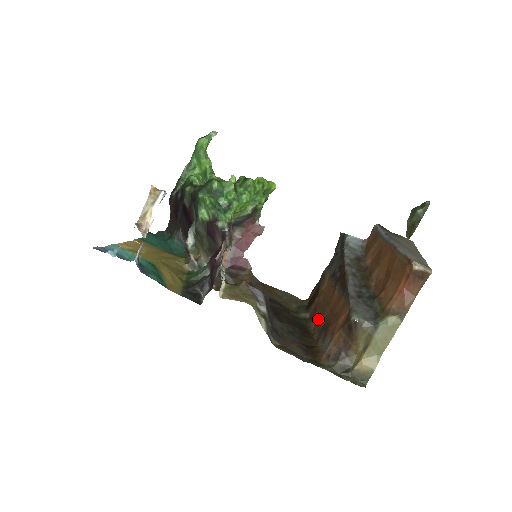
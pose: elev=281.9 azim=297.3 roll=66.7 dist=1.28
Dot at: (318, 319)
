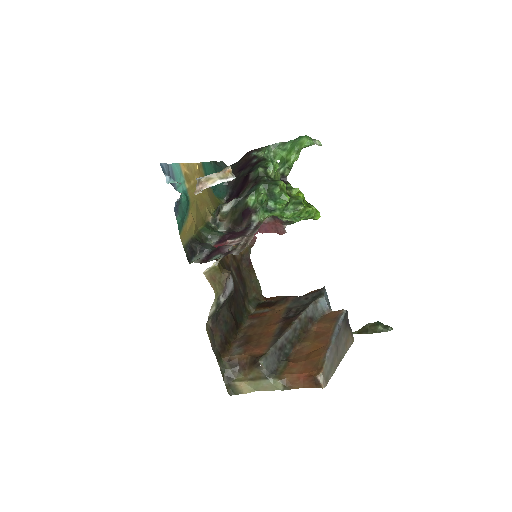
Dot at: (253, 325)
